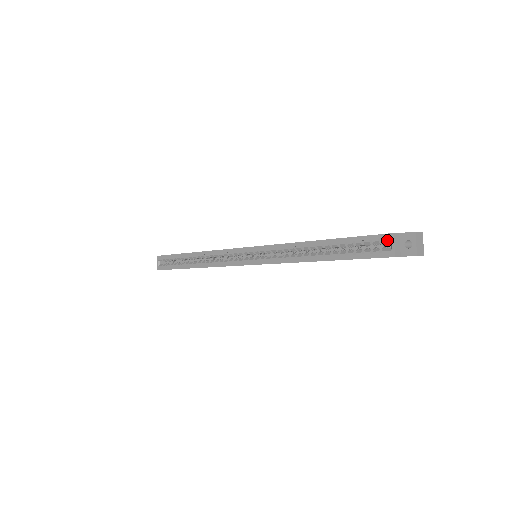
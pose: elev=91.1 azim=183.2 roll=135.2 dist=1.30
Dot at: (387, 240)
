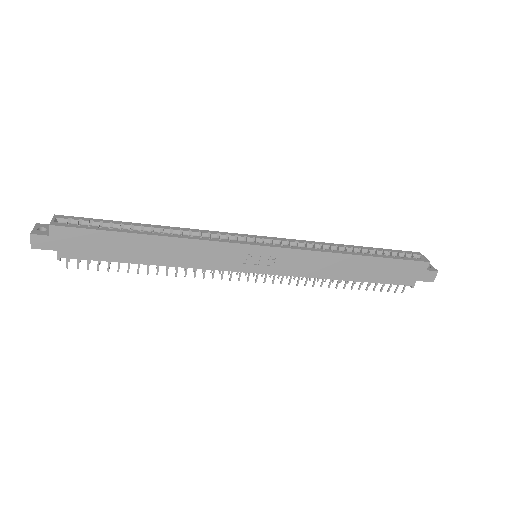
Dot at: (418, 254)
